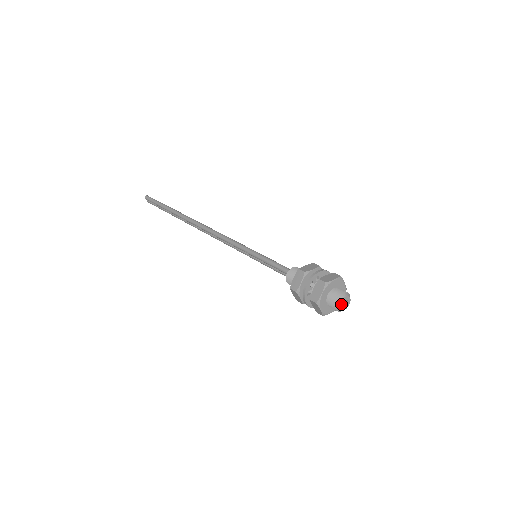
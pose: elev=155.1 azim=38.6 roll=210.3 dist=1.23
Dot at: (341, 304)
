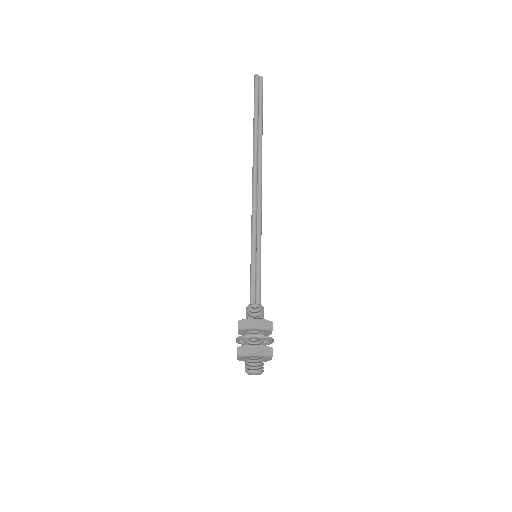
Dot at: (249, 374)
